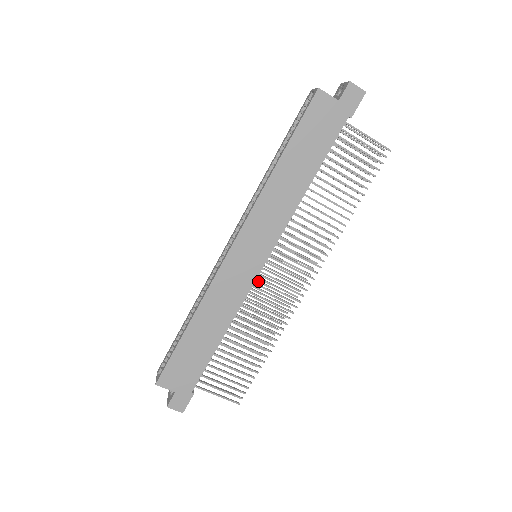
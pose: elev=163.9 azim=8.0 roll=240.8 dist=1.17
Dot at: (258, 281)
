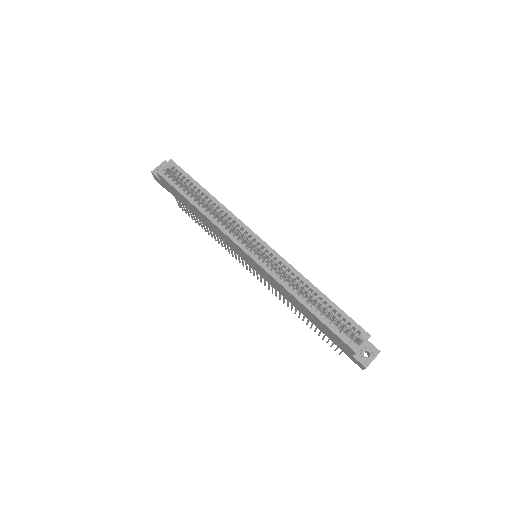
Dot at: occluded
